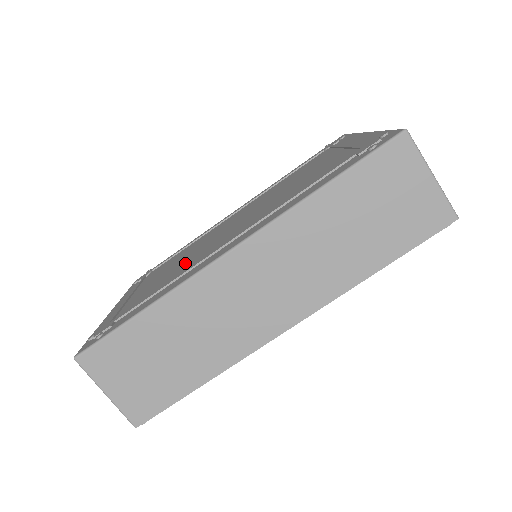
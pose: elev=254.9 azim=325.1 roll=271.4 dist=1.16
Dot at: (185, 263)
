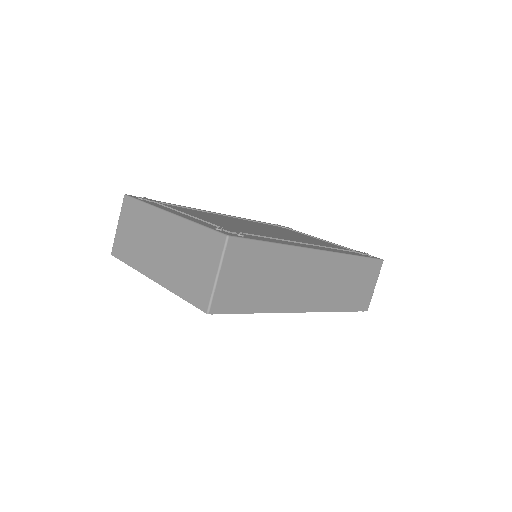
Dot at: (249, 229)
